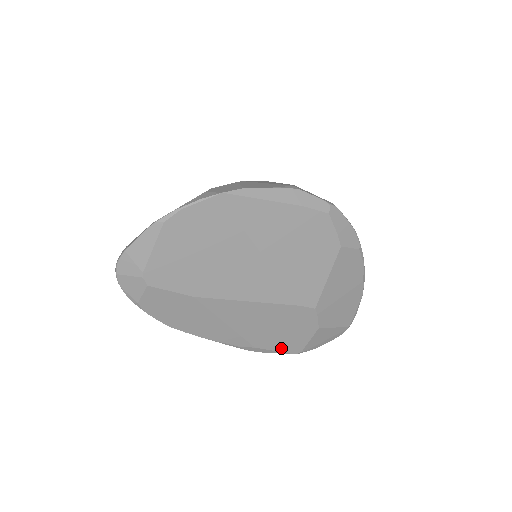
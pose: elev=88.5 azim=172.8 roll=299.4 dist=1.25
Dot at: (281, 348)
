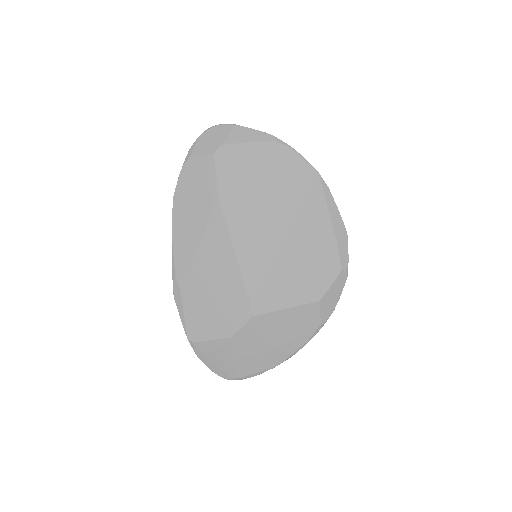
Dot at: (190, 318)
